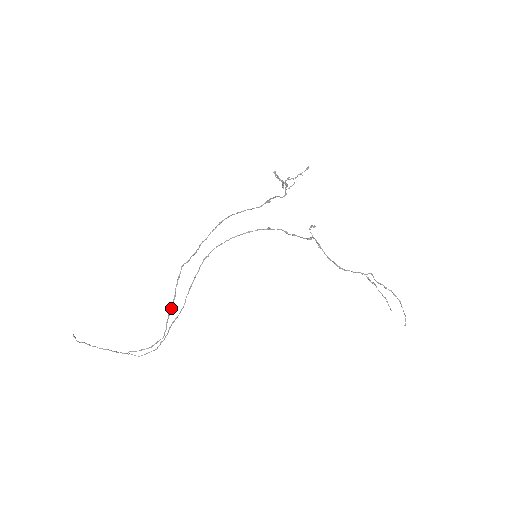
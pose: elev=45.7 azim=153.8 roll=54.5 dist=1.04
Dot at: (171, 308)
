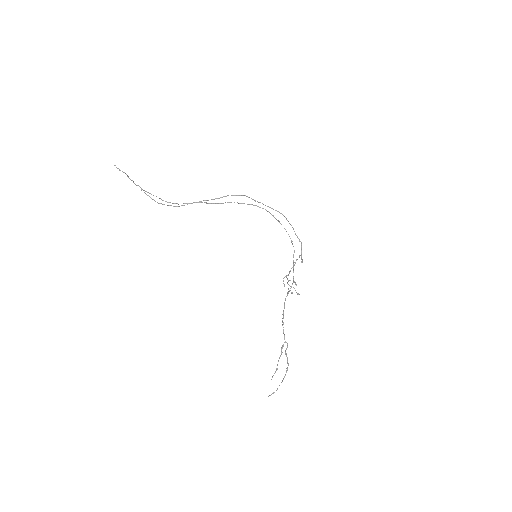
Dot at: (208, 200)
